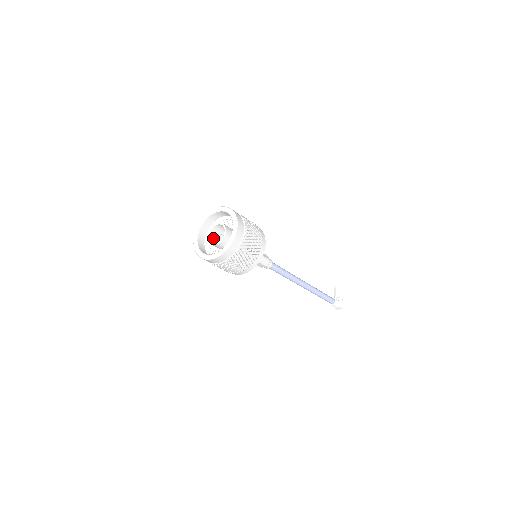
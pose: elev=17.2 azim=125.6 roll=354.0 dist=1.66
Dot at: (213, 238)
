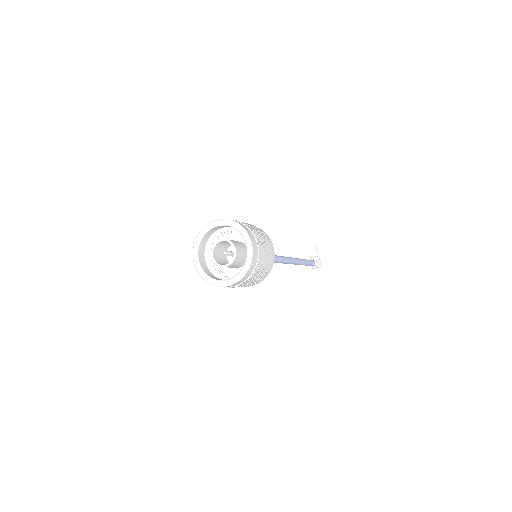
Dot at: (217, 256)
